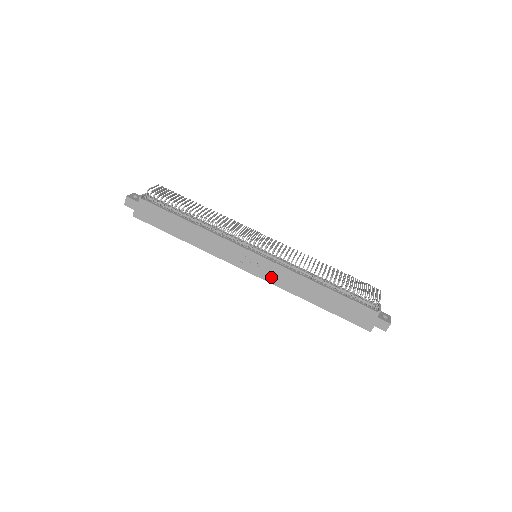
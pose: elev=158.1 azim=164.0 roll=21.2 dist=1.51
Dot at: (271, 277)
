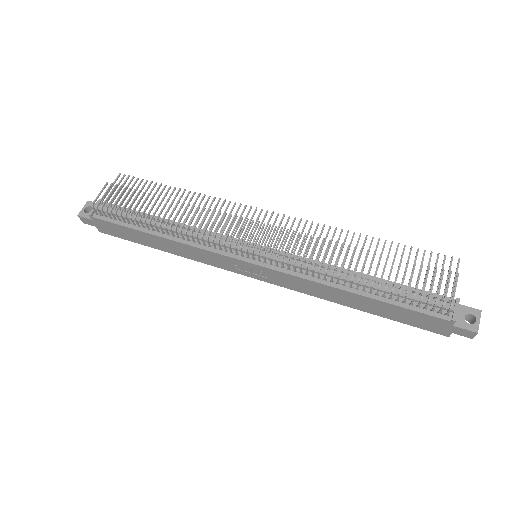
Dot at: (283, 283)
